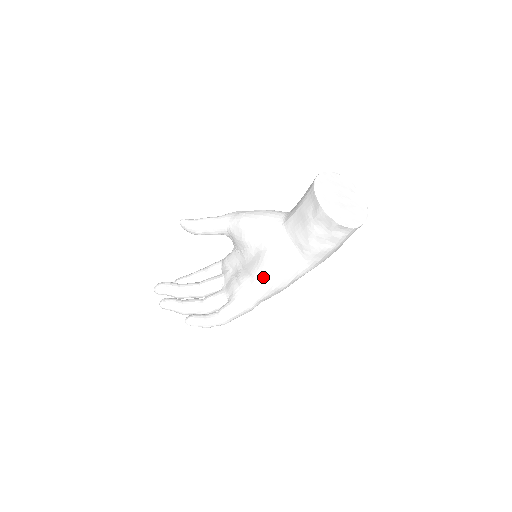
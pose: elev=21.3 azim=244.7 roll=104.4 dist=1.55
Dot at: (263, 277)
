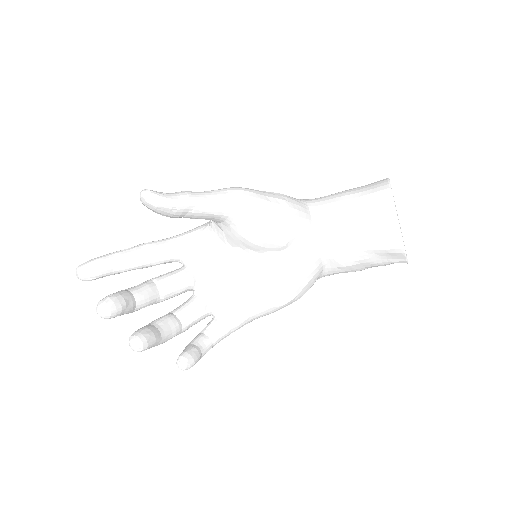
Dot at: (284, 298)
